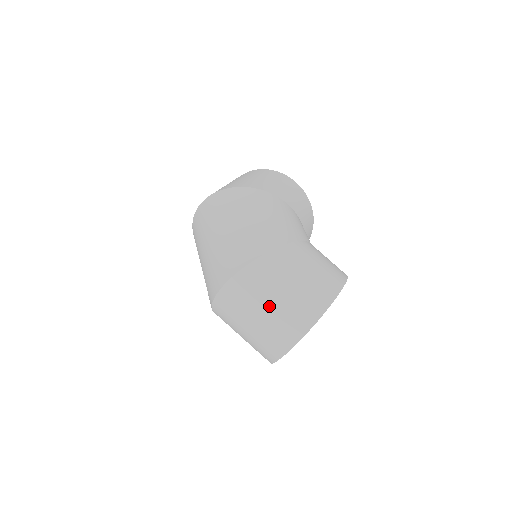
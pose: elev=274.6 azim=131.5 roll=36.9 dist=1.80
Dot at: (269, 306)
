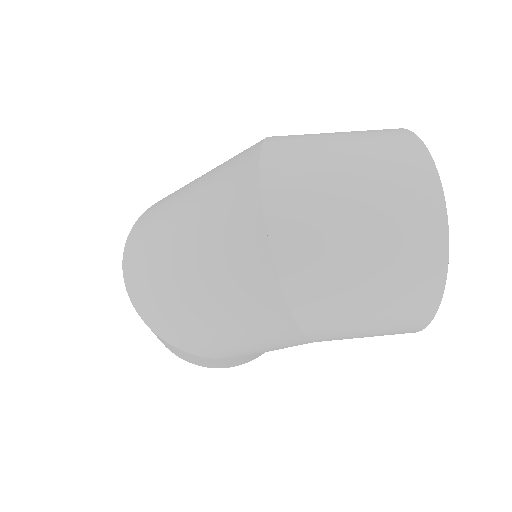
Dot at: (346, 156)
